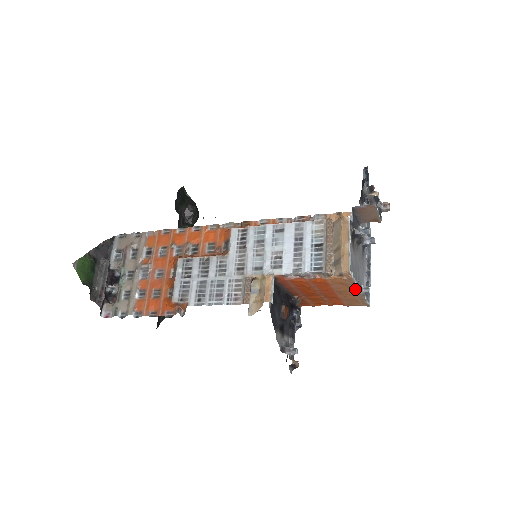
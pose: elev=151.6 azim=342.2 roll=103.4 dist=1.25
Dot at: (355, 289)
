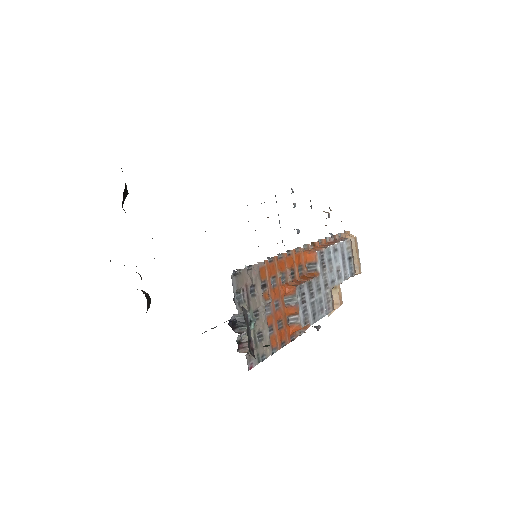
Dot at: occluded
